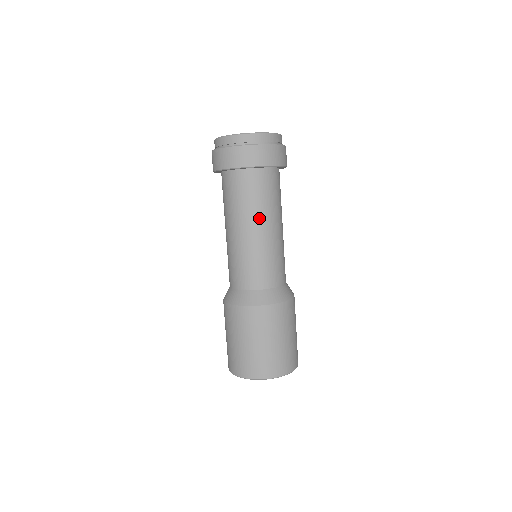
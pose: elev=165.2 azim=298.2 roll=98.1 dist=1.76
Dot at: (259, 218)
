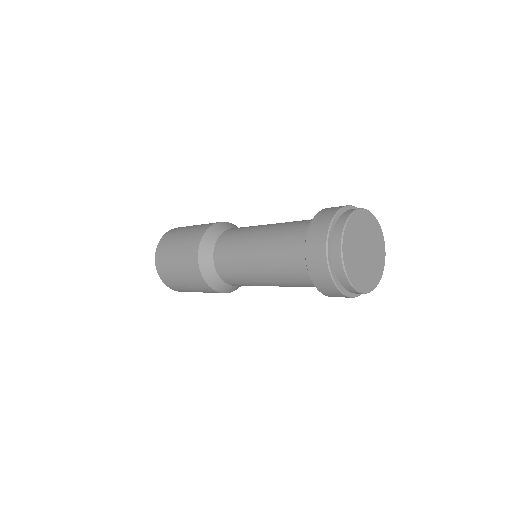
Dot at: occluded
